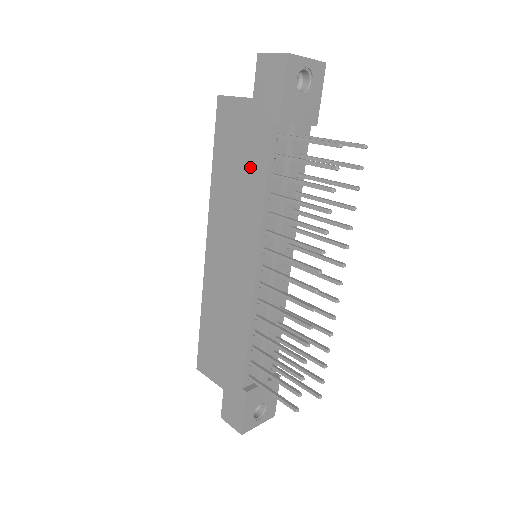
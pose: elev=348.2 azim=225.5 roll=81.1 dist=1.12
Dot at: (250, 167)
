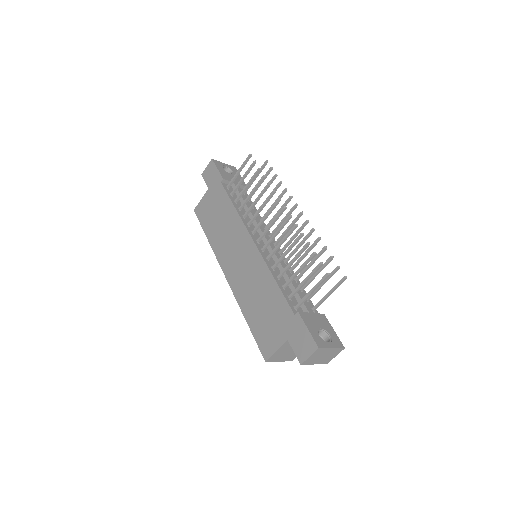
Dot at: (223, 210)
